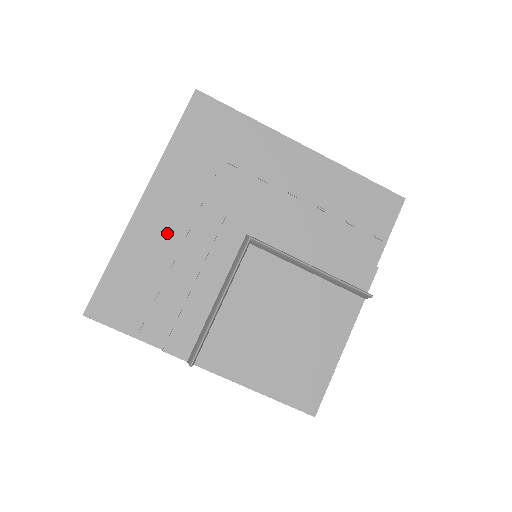
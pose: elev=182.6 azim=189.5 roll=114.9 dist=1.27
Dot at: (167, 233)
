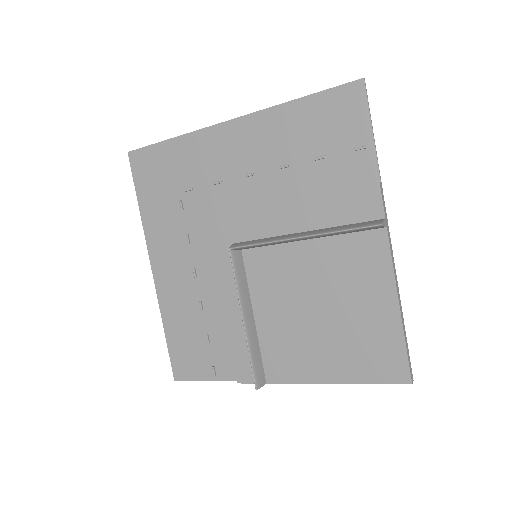
Dot at: (183, 283)
